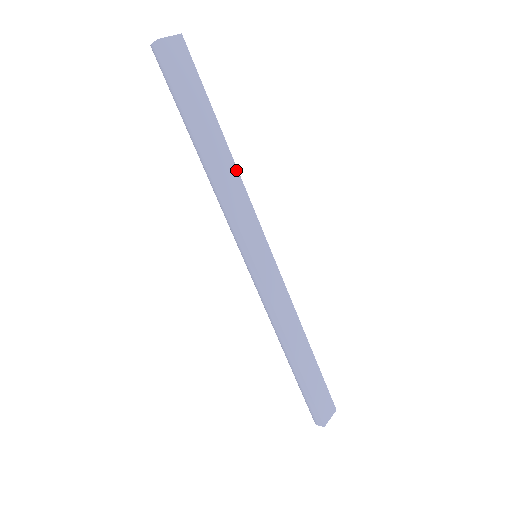
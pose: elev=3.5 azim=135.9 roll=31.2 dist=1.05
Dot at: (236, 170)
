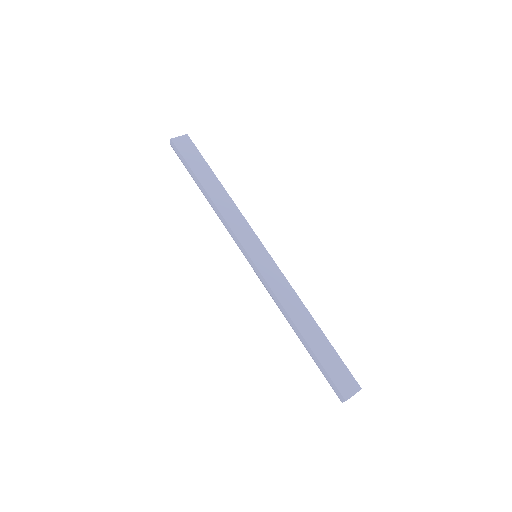
Dot at: (231, 200)
